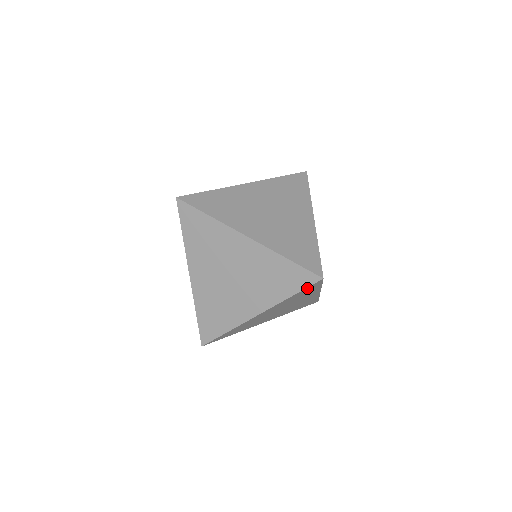
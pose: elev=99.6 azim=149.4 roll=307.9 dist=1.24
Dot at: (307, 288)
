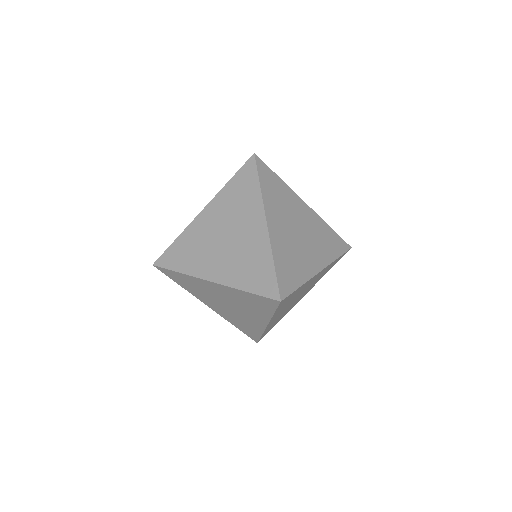
Dot at: (243, 170)
